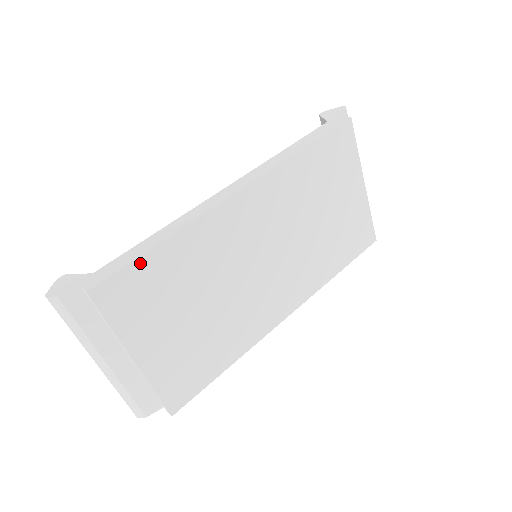
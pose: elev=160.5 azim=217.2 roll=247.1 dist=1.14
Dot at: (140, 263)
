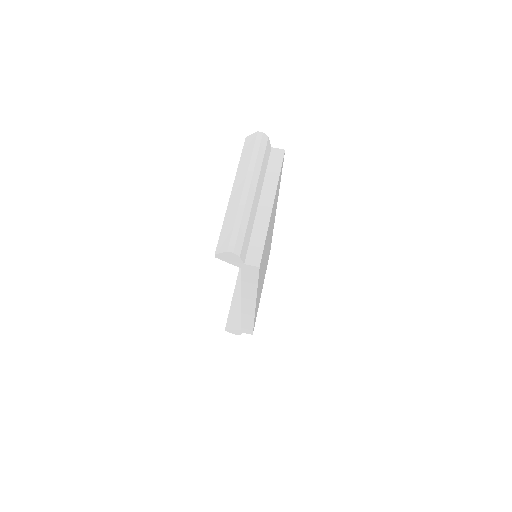
Dot at: occluded
